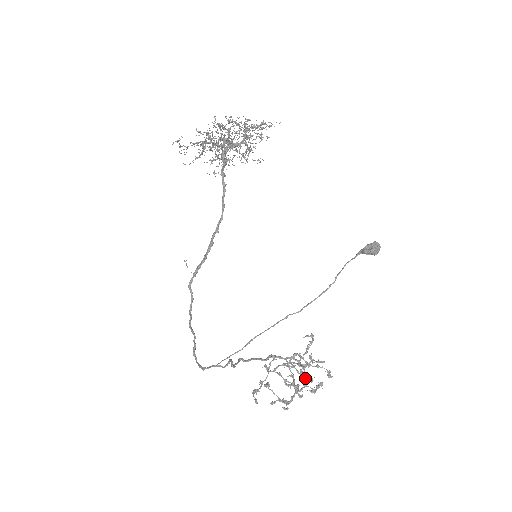
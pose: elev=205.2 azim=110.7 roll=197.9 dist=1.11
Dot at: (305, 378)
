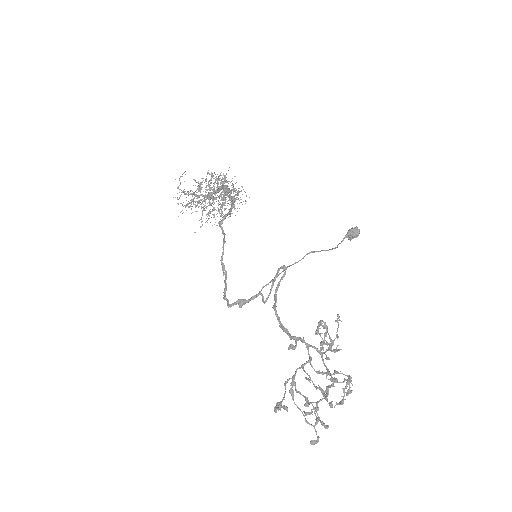
Dot at: (331, 375)
